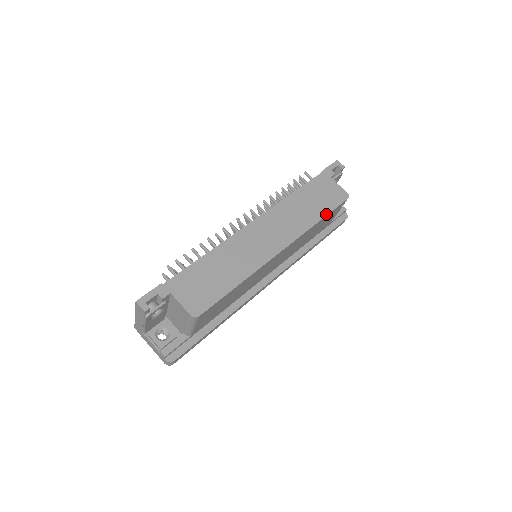
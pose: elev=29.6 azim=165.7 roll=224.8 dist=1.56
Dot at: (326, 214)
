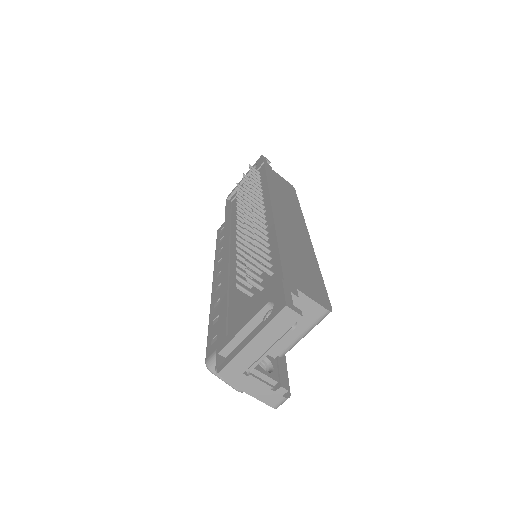
Dot at: (298, 201)
